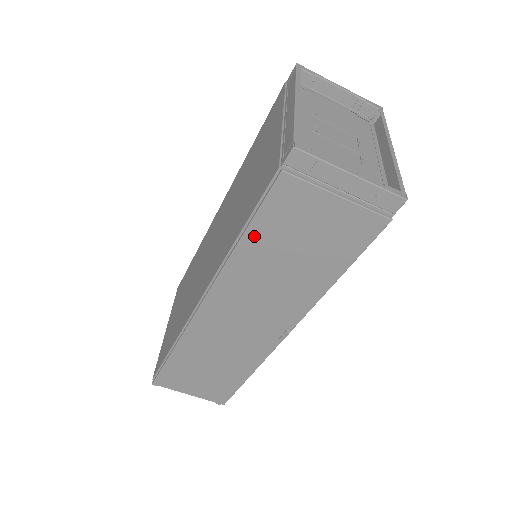
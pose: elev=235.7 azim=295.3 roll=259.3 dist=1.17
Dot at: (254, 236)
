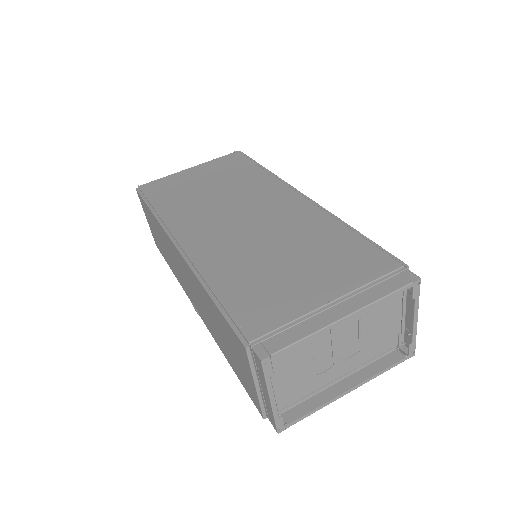
Dot at: (215, 308)
